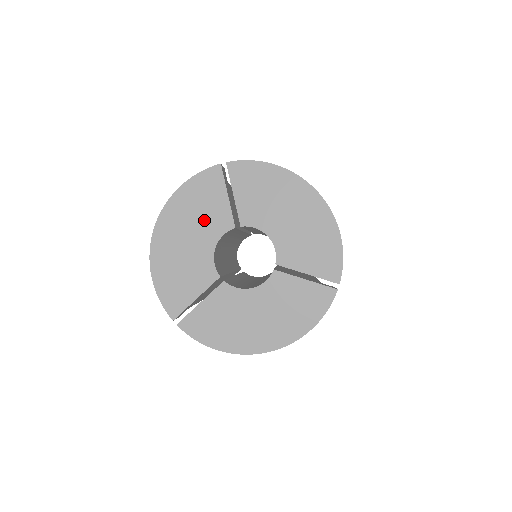
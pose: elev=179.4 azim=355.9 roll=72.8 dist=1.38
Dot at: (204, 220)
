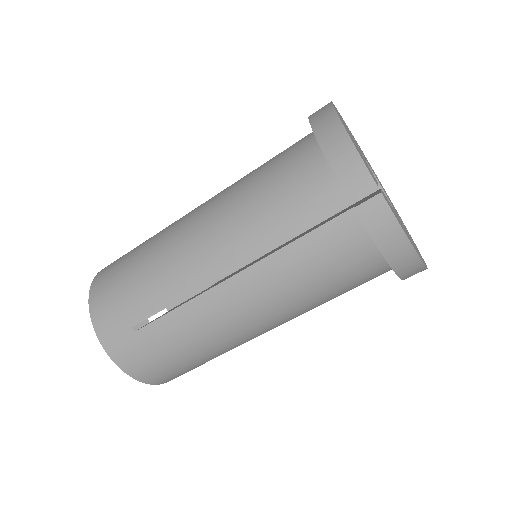
Dot at: (352, 137)
